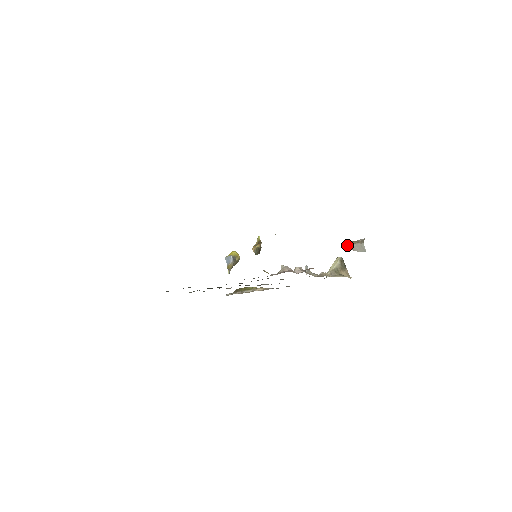
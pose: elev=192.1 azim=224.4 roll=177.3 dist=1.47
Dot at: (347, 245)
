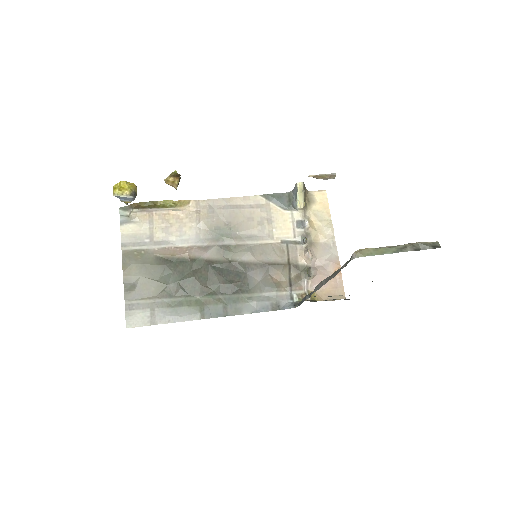
Dot at: occluded
